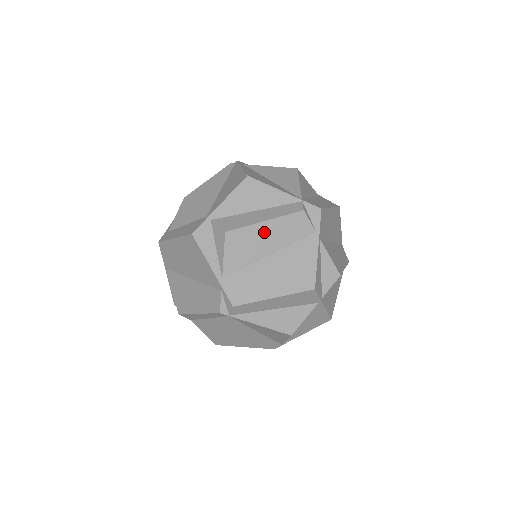
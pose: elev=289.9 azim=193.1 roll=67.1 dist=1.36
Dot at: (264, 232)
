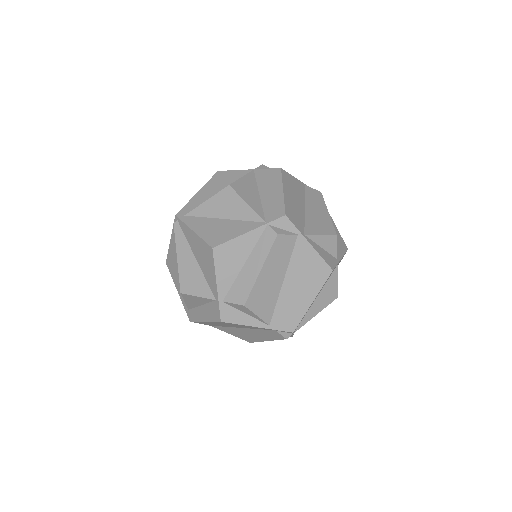
Dot at: (267, 276)
